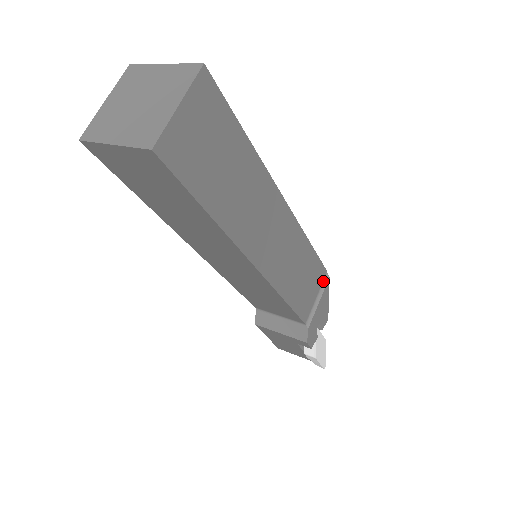
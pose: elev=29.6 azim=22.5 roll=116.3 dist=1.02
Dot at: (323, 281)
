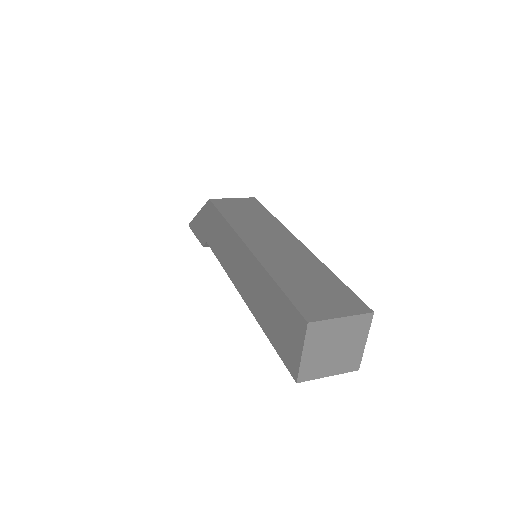
Dot at: occluded
